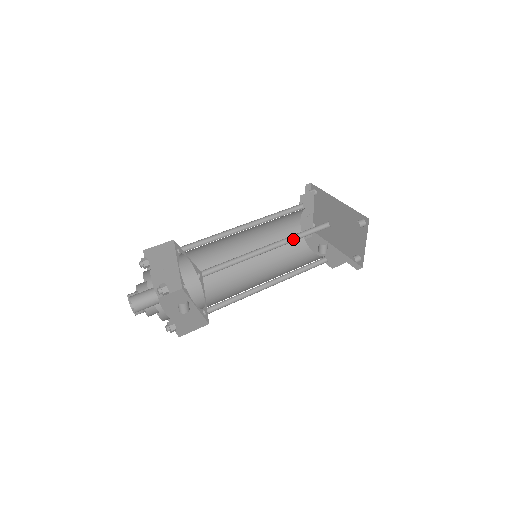
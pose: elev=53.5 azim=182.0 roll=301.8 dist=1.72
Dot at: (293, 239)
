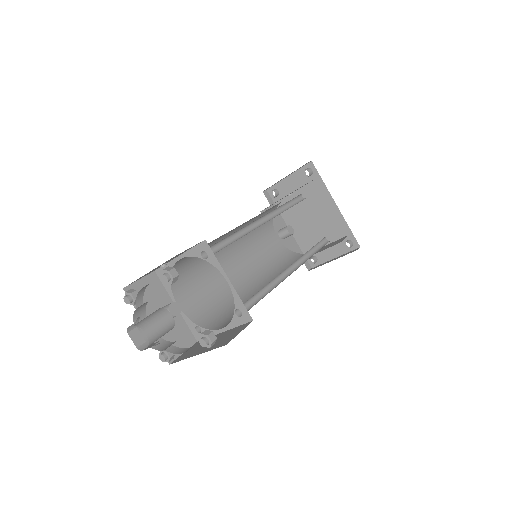
Dot at: (304, 255)
